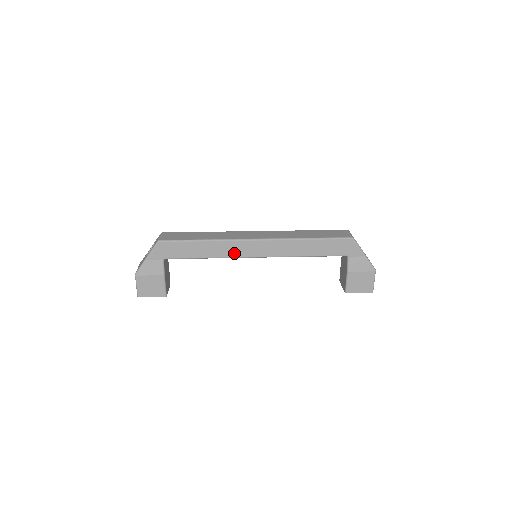
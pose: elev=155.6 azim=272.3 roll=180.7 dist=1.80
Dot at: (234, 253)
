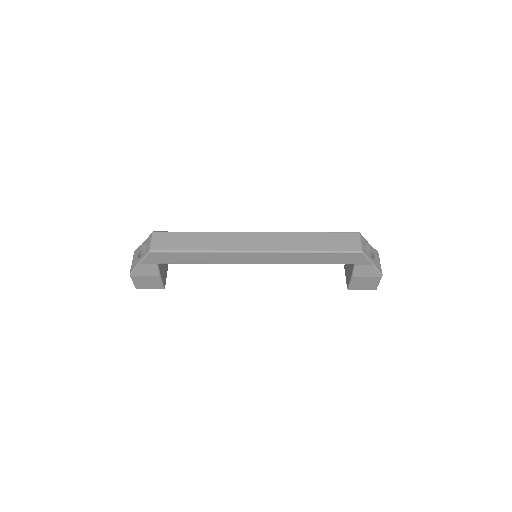
Dot at: (232, 261)
